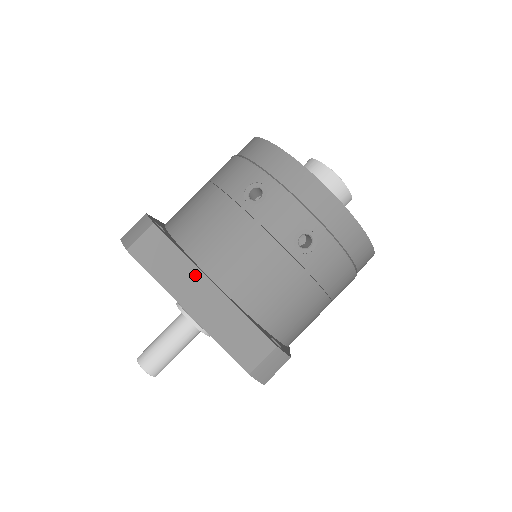
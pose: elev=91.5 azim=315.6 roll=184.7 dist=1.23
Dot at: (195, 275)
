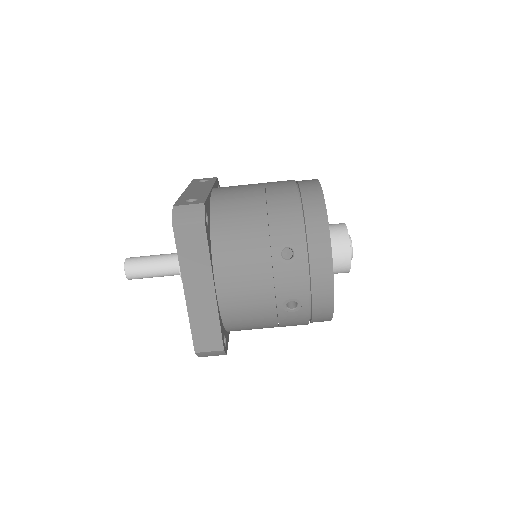
Dot at: (207, 276)
